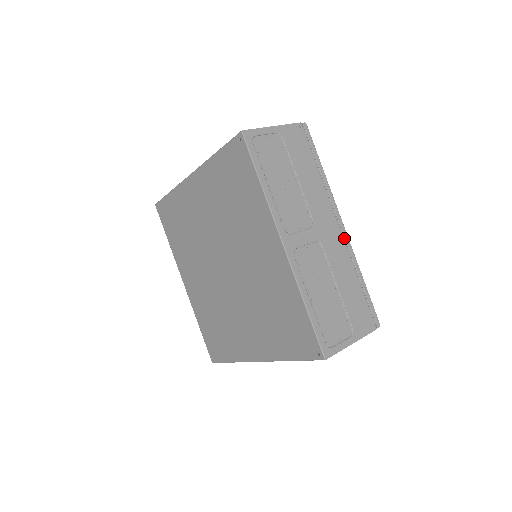
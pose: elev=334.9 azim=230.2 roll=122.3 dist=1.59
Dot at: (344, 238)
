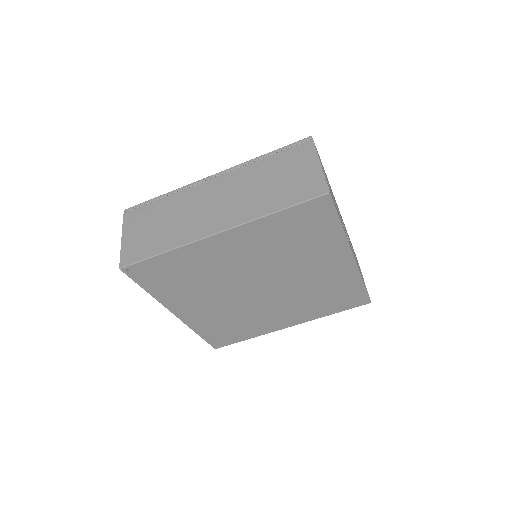
Dot at: occluded
